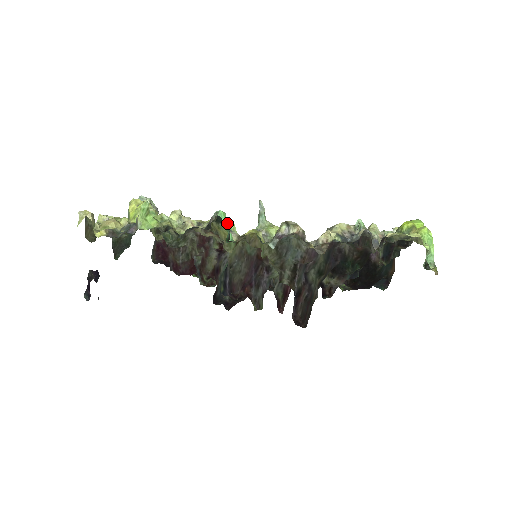
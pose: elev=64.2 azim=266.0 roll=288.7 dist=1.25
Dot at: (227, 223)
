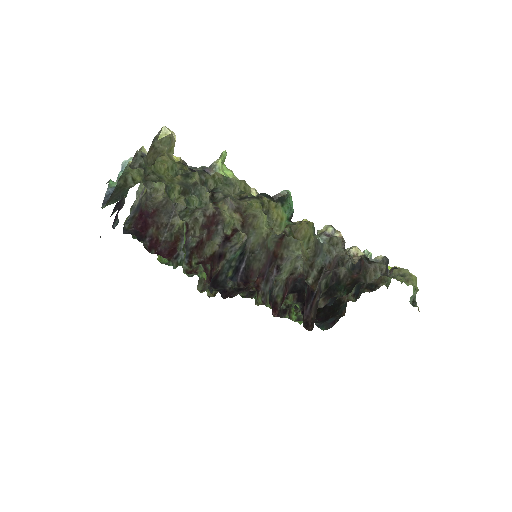
Dot at: occluded
